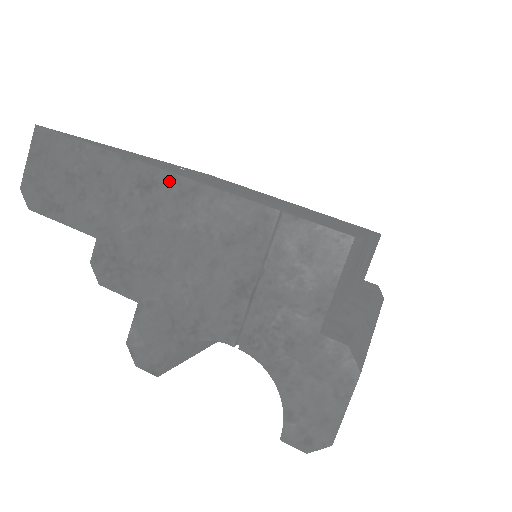
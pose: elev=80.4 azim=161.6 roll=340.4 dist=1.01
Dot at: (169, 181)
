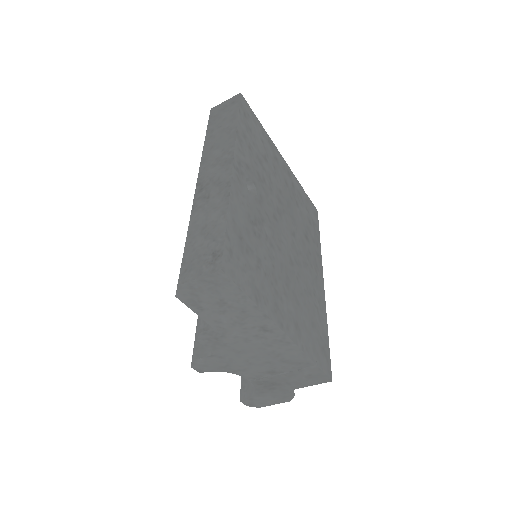
Dot at: (280, 335)
